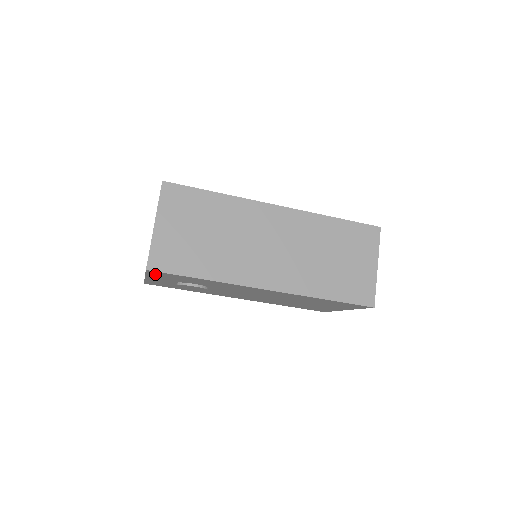
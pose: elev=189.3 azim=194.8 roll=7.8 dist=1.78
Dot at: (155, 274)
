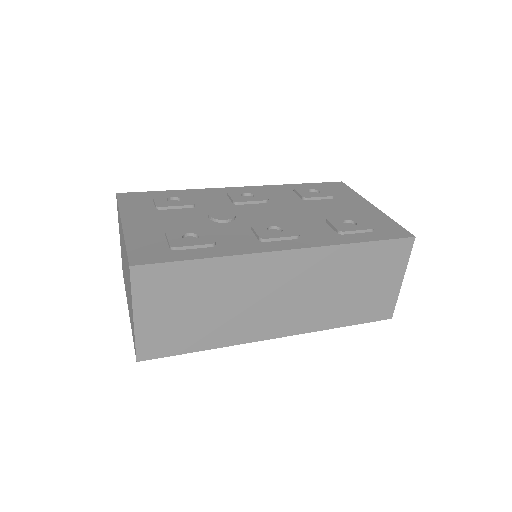
Dot at: occluded
